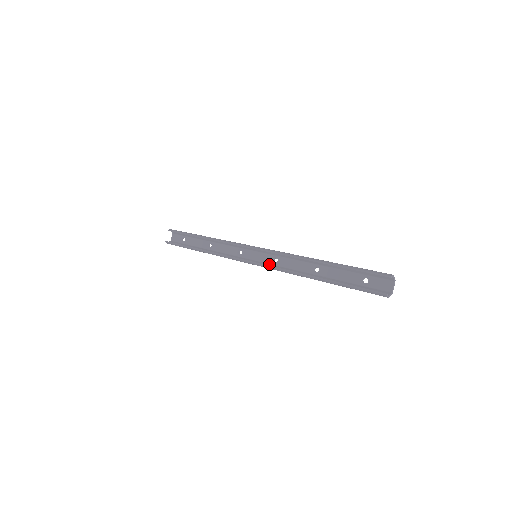
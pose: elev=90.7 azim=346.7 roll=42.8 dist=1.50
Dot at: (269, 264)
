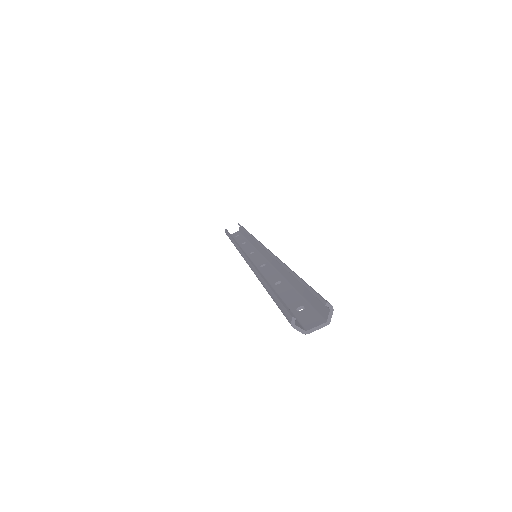
Dot at: occluded
